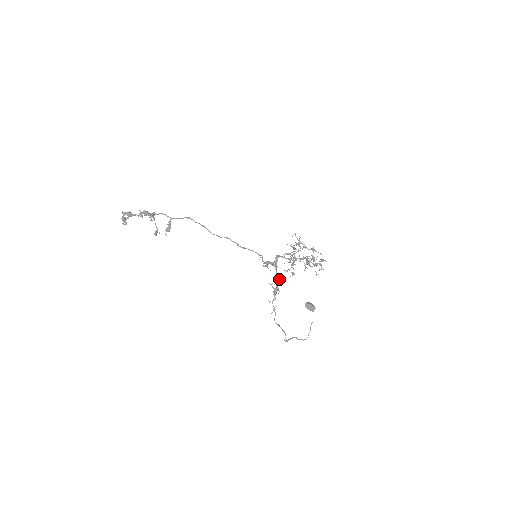
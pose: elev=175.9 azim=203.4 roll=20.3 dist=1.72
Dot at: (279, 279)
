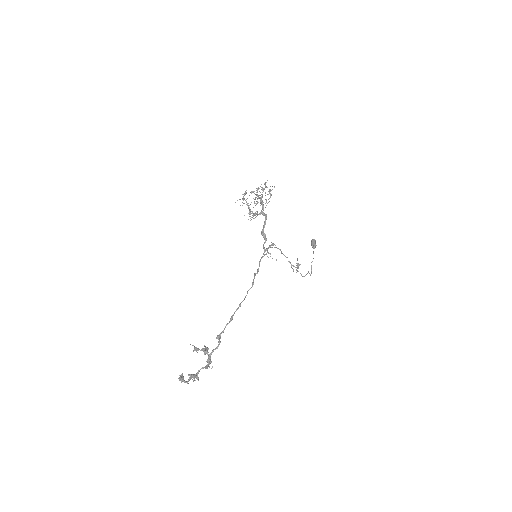
Dot at: (297, 259)
